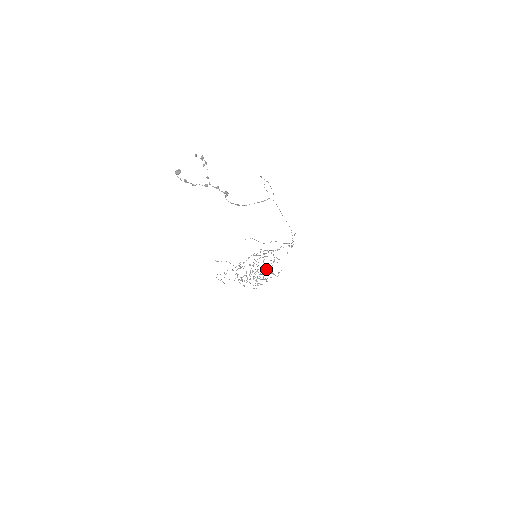
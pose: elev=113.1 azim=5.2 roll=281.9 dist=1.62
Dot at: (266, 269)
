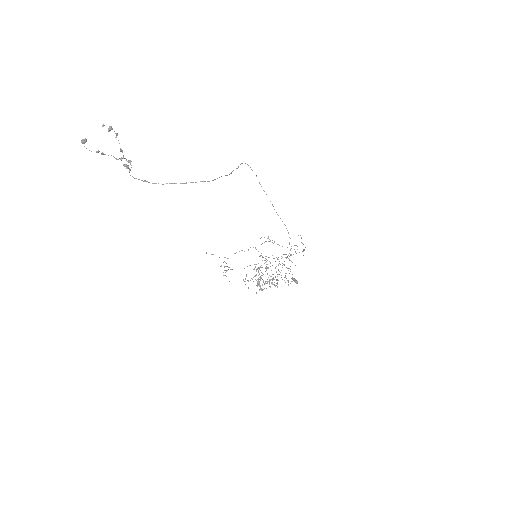
Dot at: occluded
